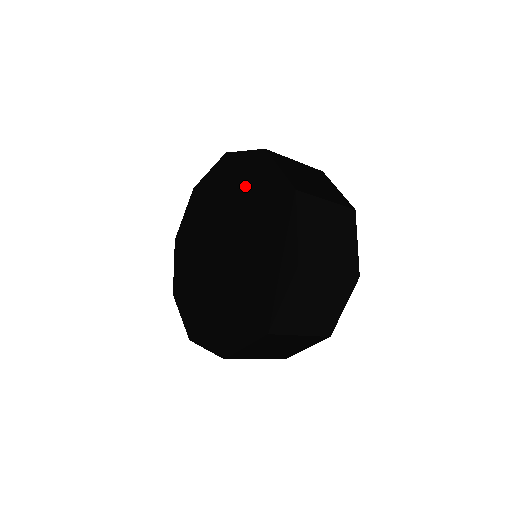
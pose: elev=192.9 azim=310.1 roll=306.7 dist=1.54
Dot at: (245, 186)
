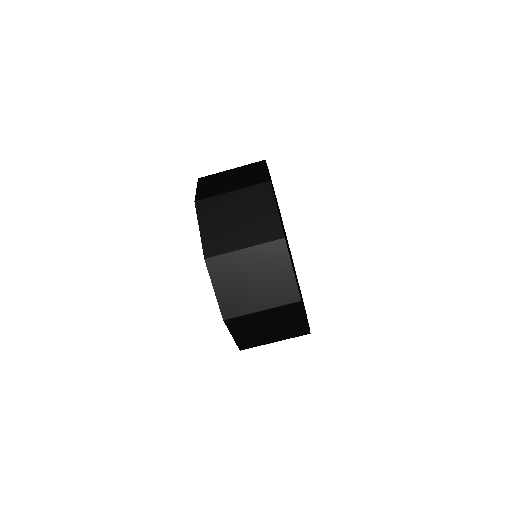
Dot at: occluded
